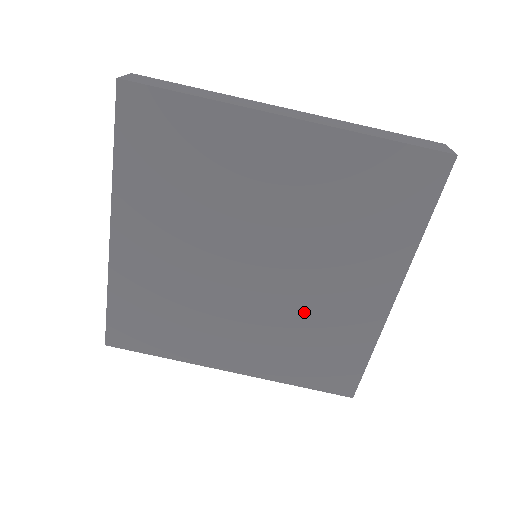
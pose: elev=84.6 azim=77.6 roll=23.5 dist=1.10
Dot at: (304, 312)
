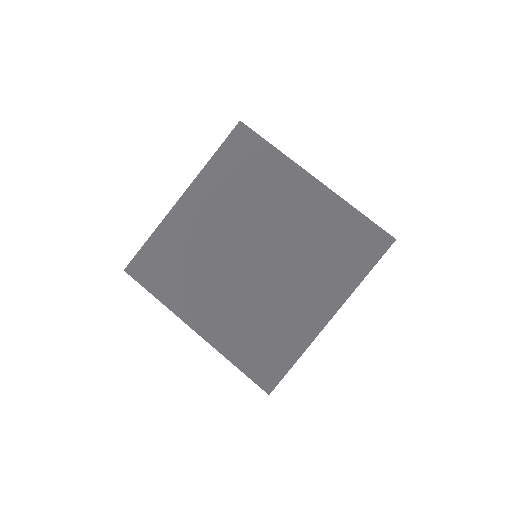
Dot at: (268, 304)
